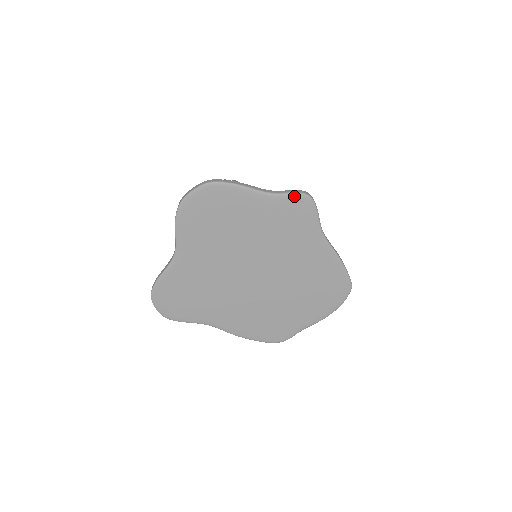
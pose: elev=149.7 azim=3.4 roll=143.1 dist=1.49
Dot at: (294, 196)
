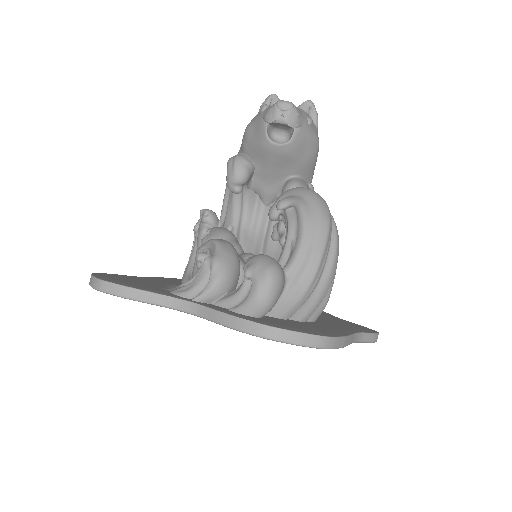
Dot at: (367, 342)
